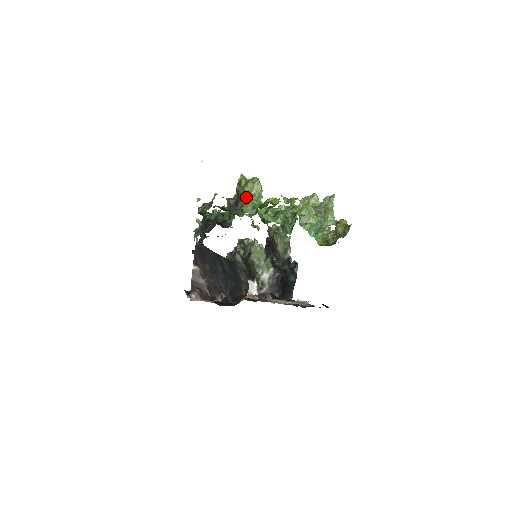
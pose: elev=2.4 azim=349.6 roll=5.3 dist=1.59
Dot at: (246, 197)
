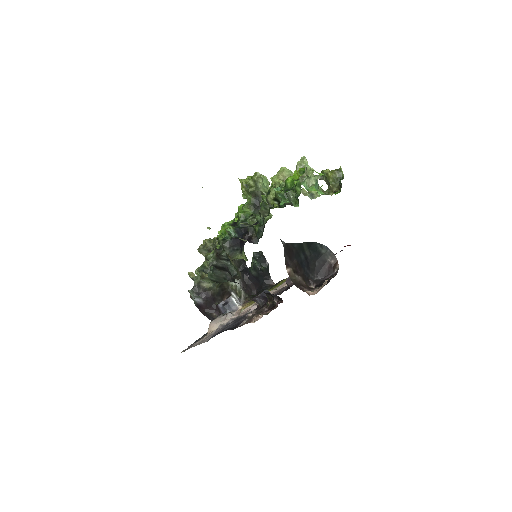
Dot at: occluded
